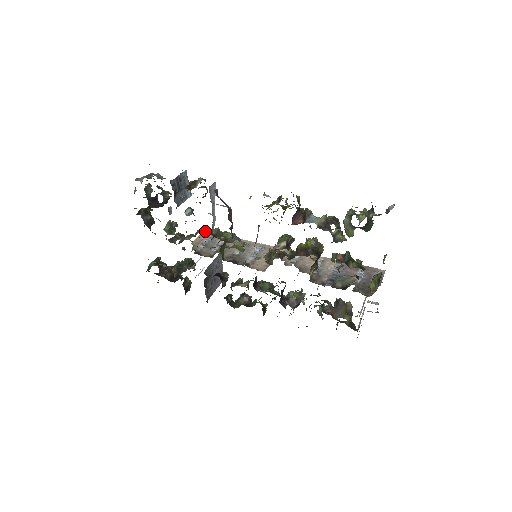
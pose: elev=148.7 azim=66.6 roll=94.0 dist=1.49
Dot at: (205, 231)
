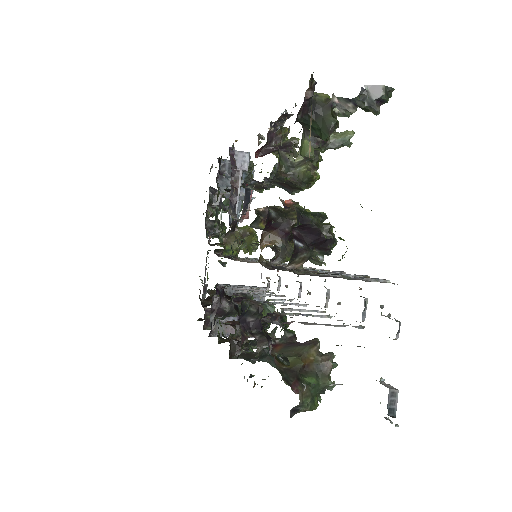
Dot at: occluded
